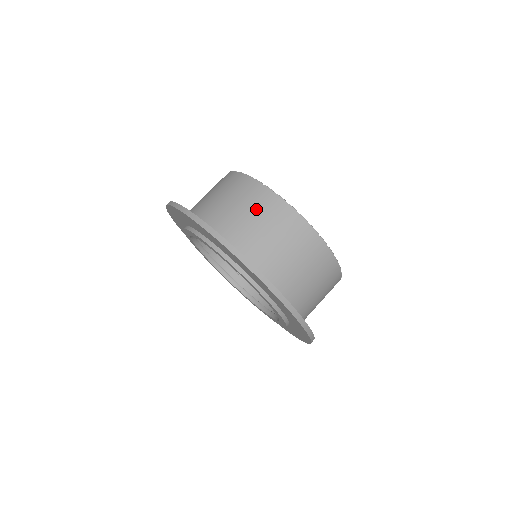
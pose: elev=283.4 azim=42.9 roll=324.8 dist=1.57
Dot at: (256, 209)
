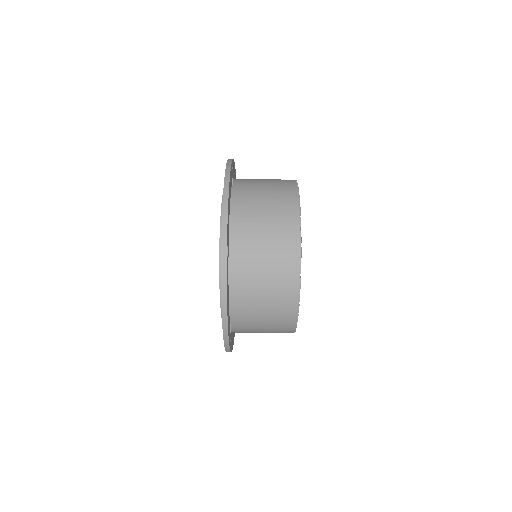
Dot at: (275, 201)
